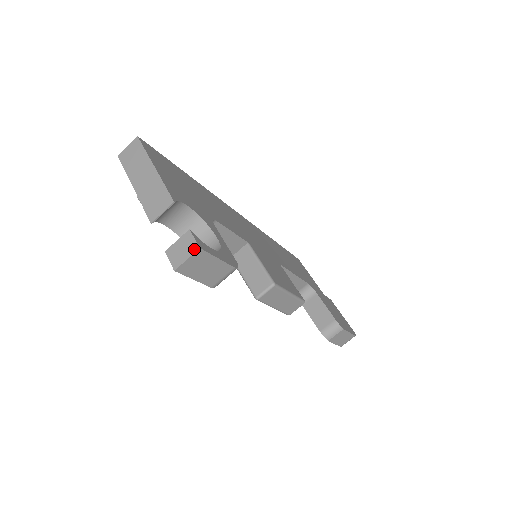
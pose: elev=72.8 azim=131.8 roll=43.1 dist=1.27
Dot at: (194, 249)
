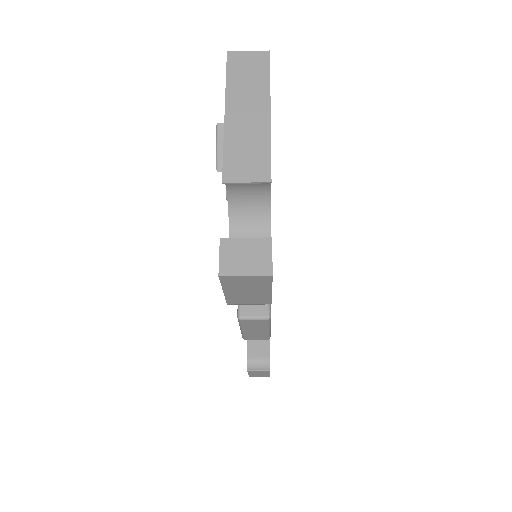
Dot at: (264, 270)
